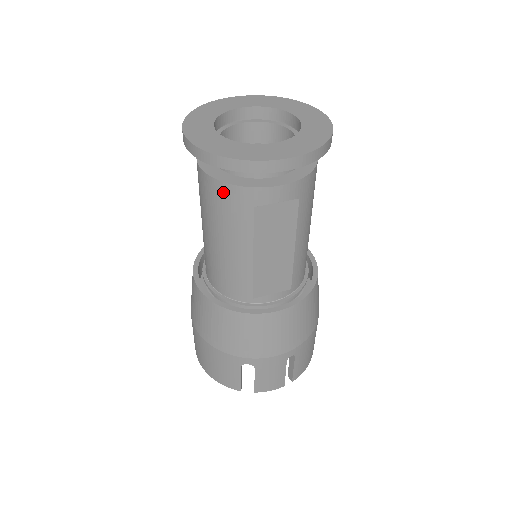
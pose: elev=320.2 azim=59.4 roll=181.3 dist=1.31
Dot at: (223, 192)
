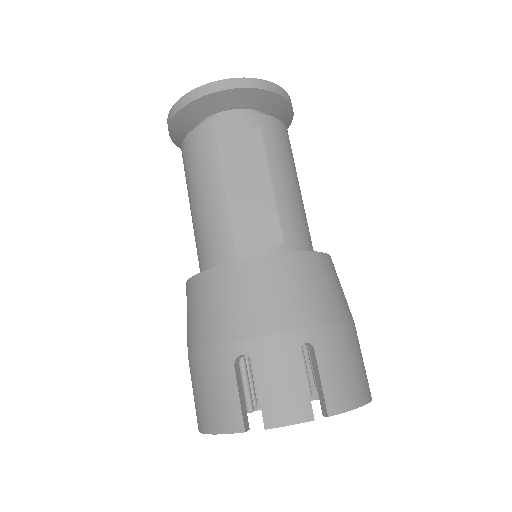
Dot at: (193, 140)
